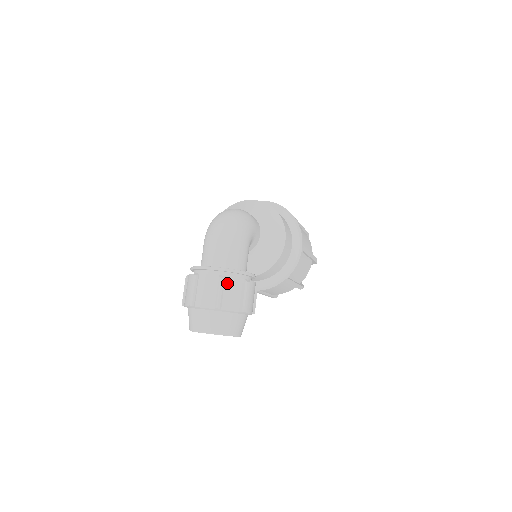
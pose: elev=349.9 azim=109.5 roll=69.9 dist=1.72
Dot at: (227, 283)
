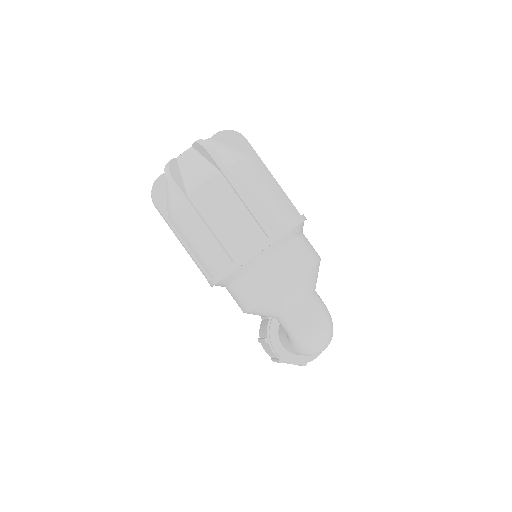
Dot at: occluded
